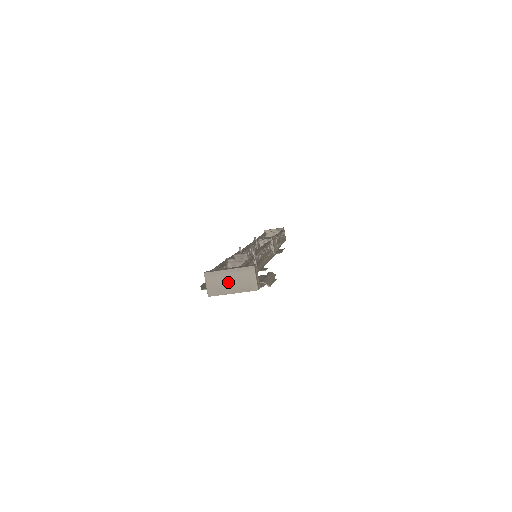
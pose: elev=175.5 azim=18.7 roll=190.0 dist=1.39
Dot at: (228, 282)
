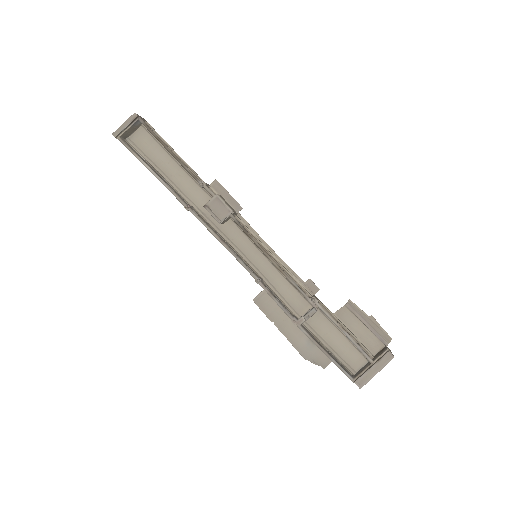
Dot at: occluded
